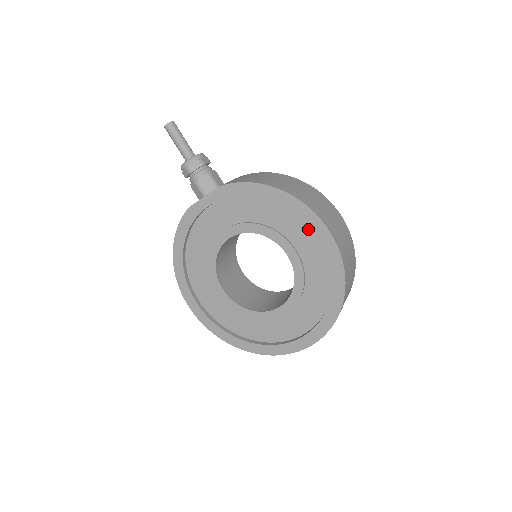
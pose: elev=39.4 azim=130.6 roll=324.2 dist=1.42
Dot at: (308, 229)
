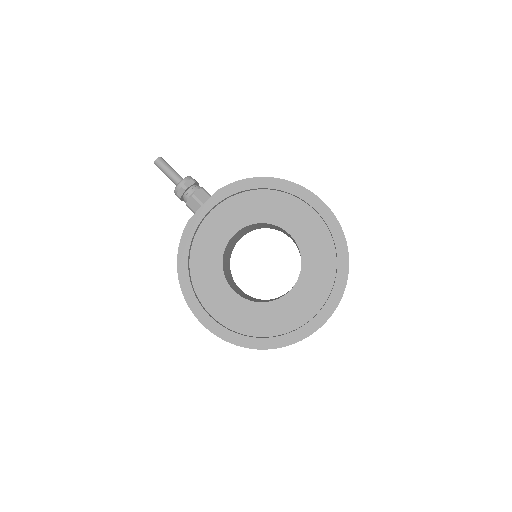
Dot at: (301, 205)
